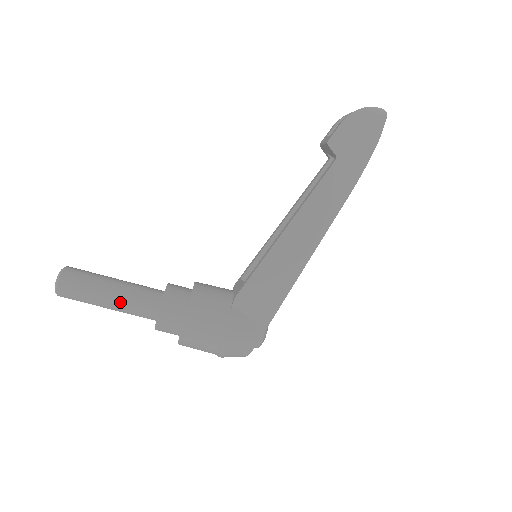
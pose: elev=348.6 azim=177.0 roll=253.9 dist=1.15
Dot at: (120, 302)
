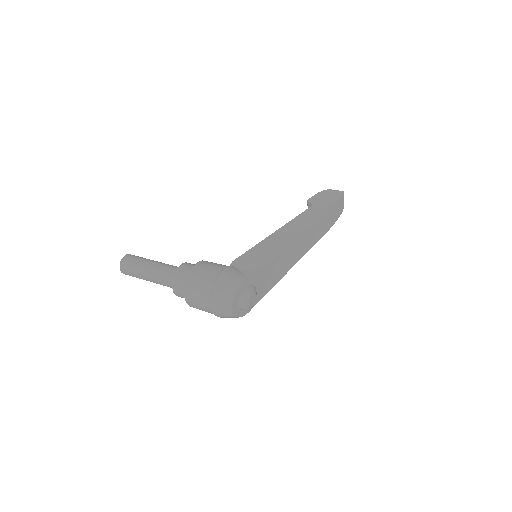
Dot at: (157, 266)
